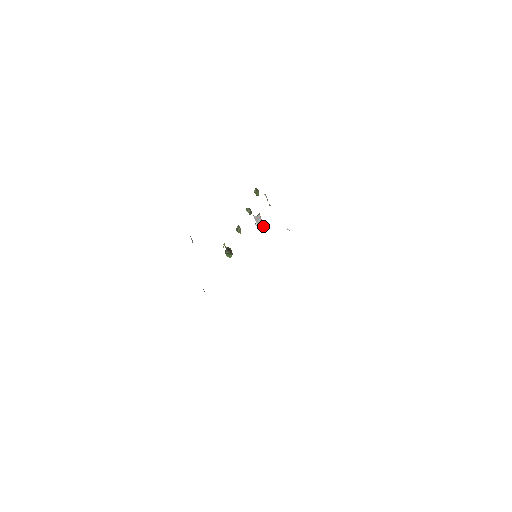
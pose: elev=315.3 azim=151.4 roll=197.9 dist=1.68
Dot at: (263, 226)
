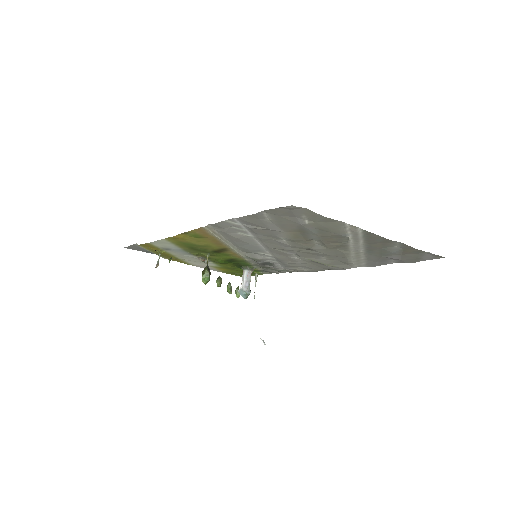
Dot at: (249, 291)
